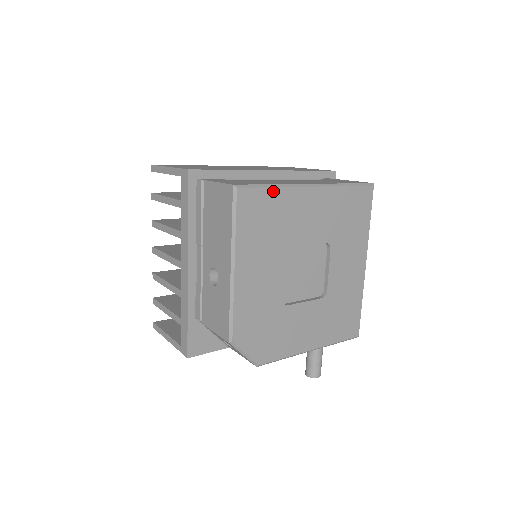
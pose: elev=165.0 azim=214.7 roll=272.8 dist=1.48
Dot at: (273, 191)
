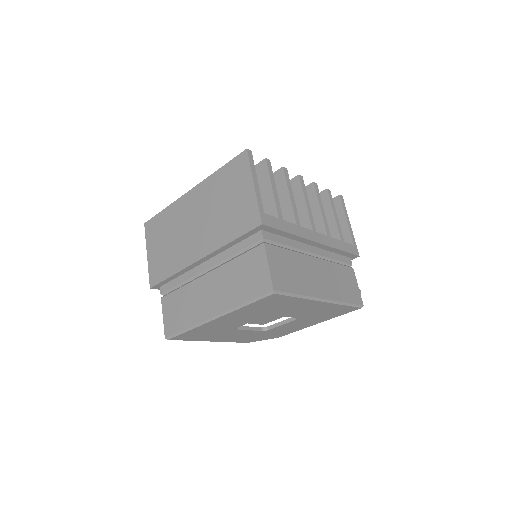
Dot at: (190, 331)
